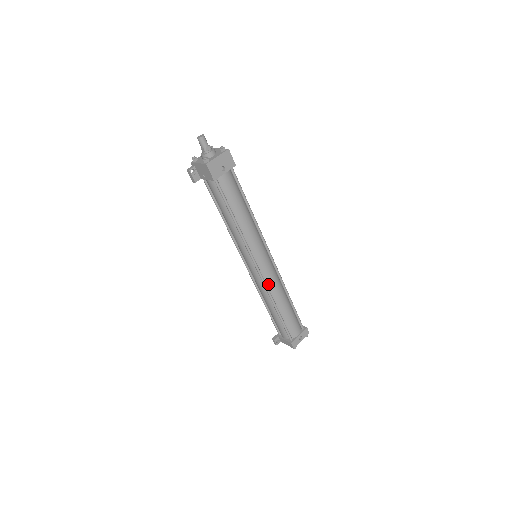
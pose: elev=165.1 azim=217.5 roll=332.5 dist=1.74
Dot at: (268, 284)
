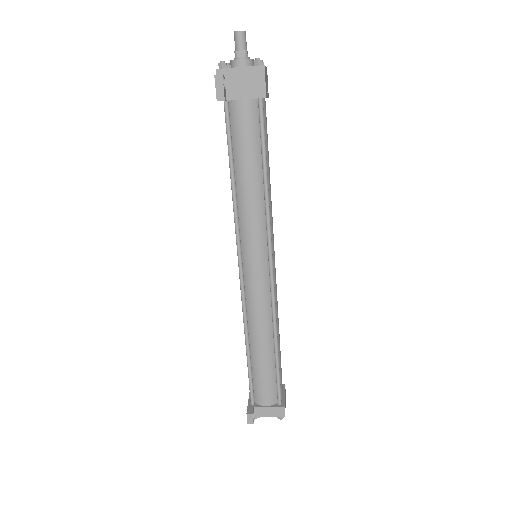
Dot at: (273, 300)
